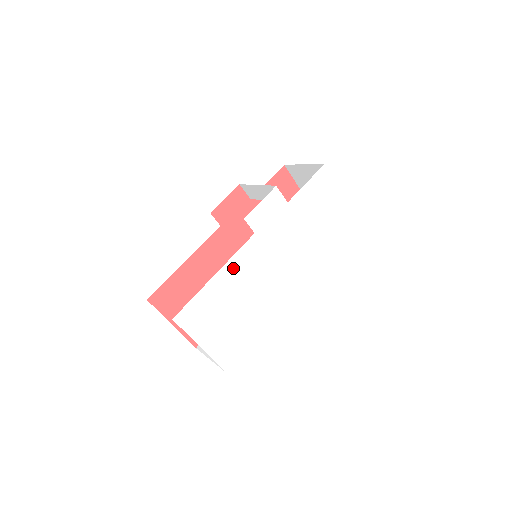
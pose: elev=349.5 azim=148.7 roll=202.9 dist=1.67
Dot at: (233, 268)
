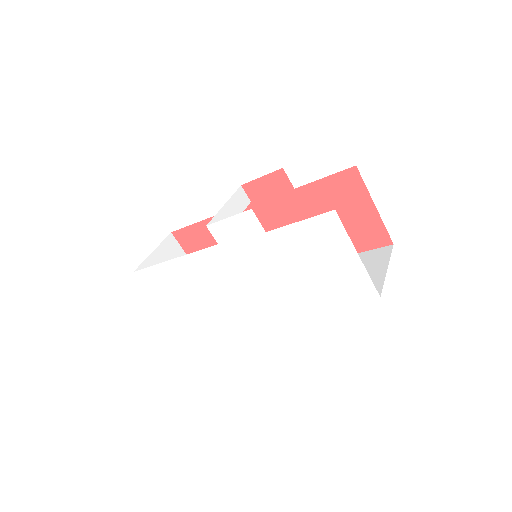
Dot at: (192, 263)
